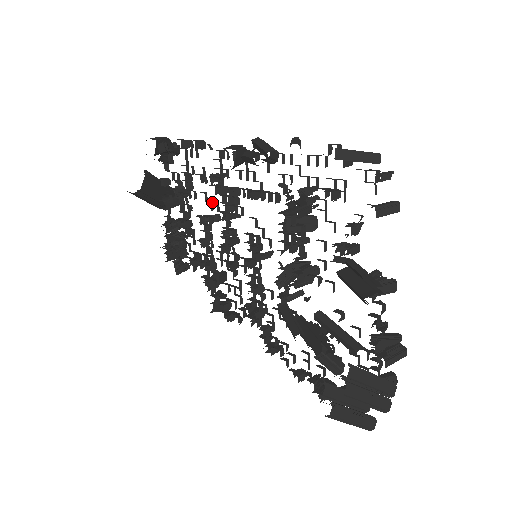
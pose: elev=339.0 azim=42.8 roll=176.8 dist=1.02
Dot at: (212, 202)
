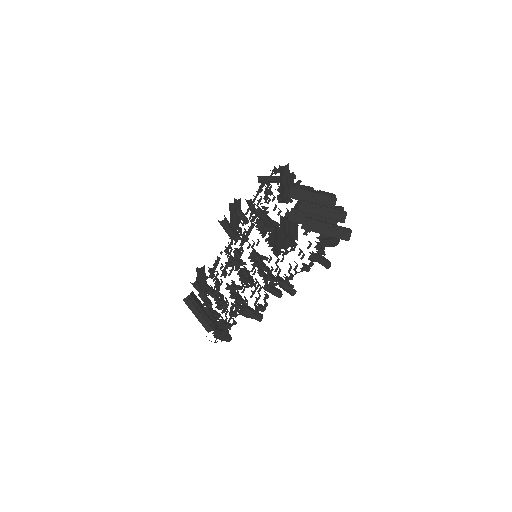
Dot at: occluded
